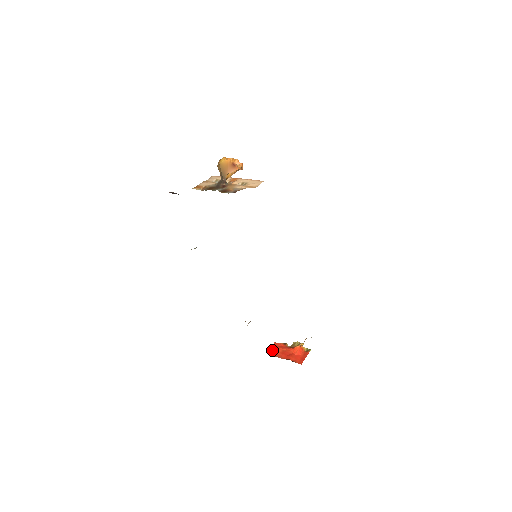
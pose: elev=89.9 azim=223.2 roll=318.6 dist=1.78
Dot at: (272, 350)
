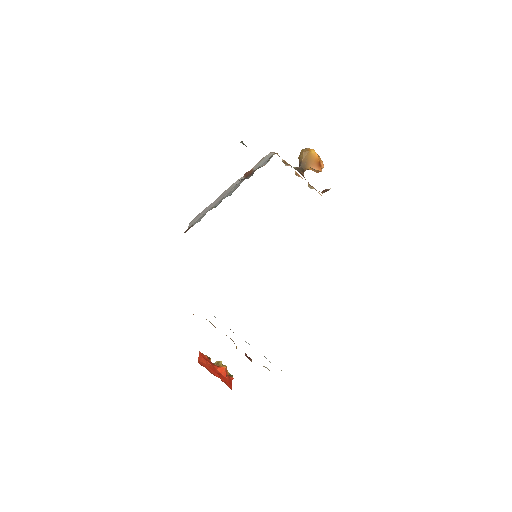
Dot at: (200, 360)
